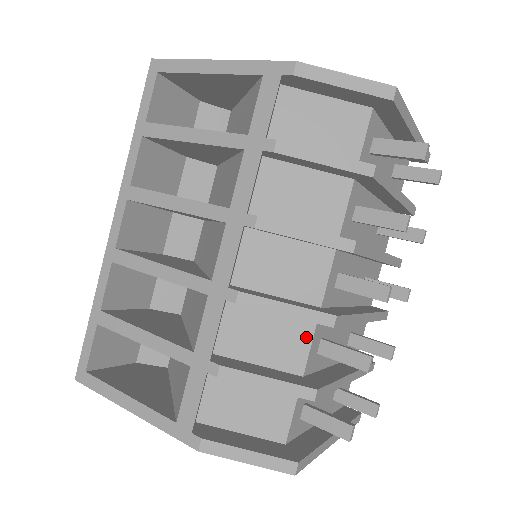
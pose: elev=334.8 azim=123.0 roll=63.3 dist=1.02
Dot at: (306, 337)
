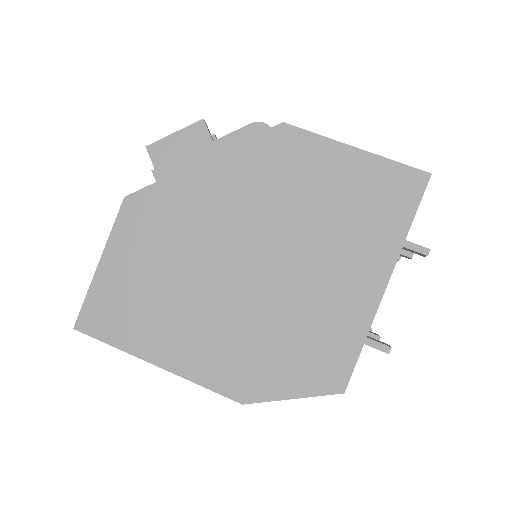
Dot at: occluded
